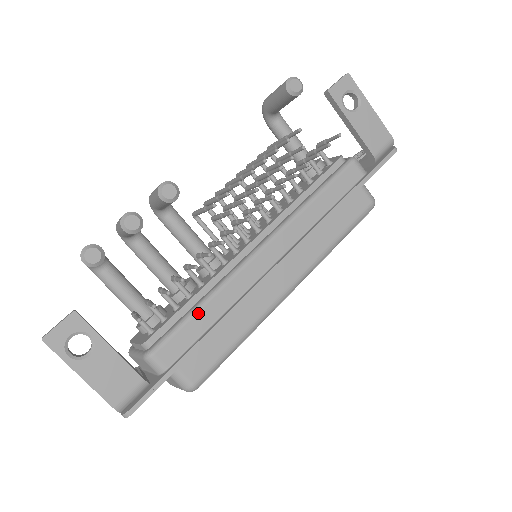
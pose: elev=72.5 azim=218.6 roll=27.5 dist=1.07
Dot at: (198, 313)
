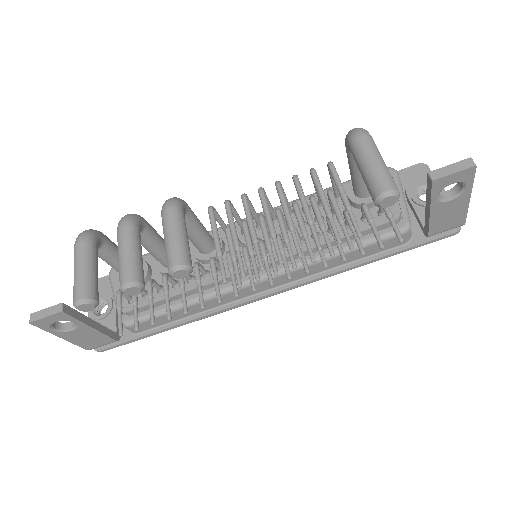
Dot at: (177, 311)
